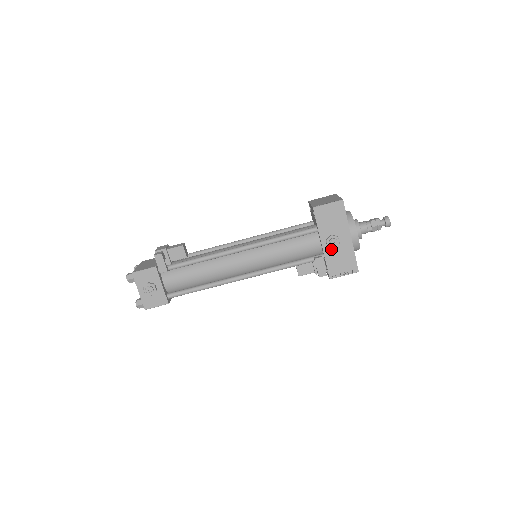
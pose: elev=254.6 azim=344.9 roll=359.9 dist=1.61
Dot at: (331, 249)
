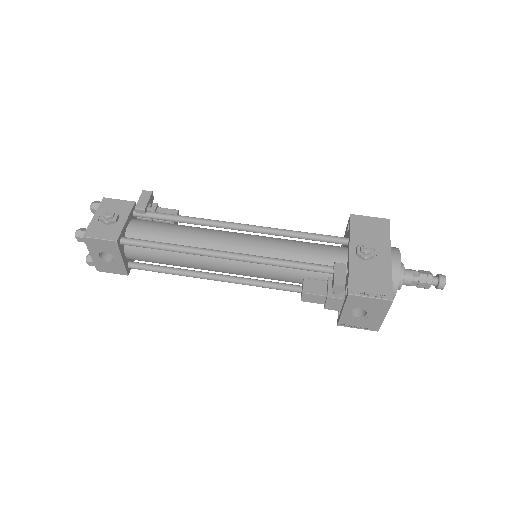
Dot at: (360, 260)
